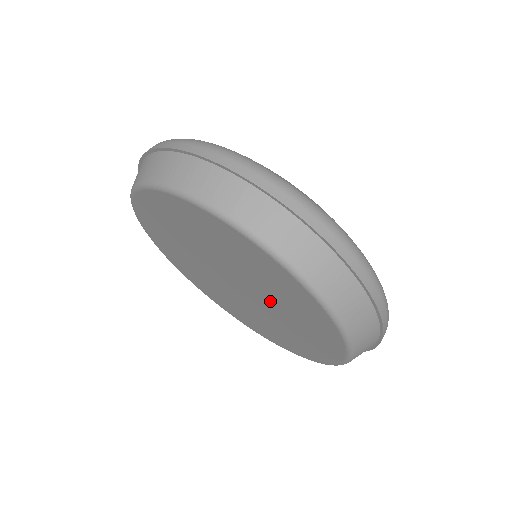
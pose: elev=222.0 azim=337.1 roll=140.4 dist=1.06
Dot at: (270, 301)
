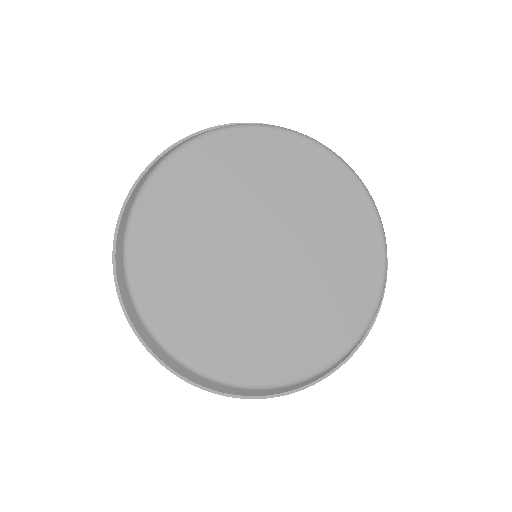
Dot at: (310, 239)
